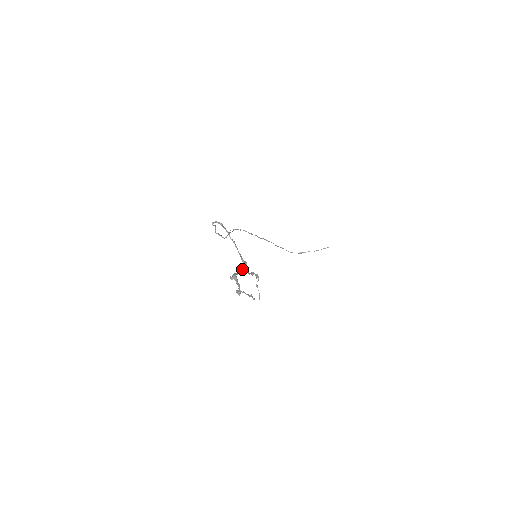
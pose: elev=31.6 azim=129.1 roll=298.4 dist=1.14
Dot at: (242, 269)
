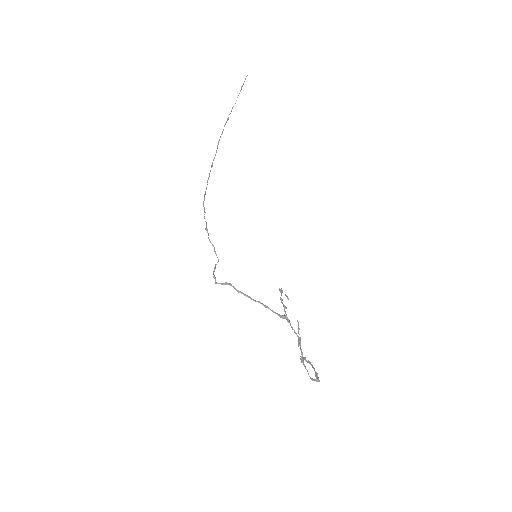
Dot at: (299, 344)
